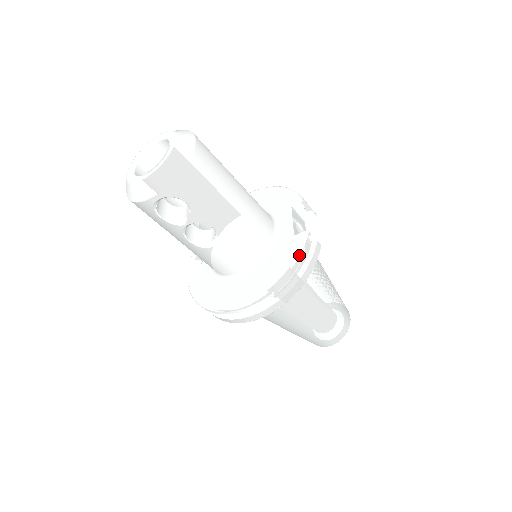
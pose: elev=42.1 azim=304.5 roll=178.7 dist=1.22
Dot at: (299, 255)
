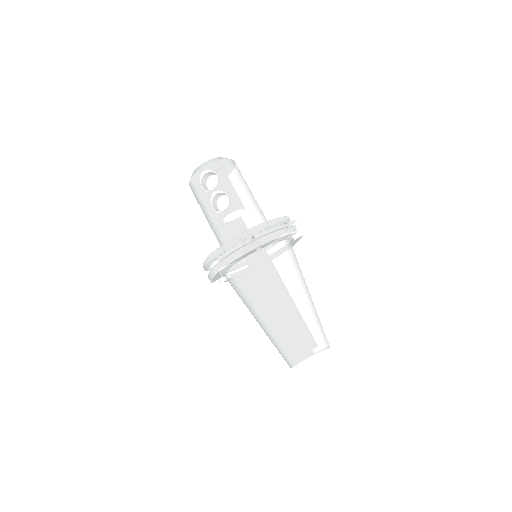
Dot at: (277, 218)
